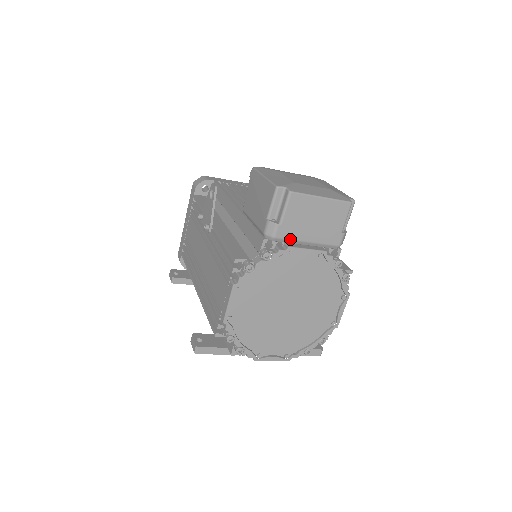
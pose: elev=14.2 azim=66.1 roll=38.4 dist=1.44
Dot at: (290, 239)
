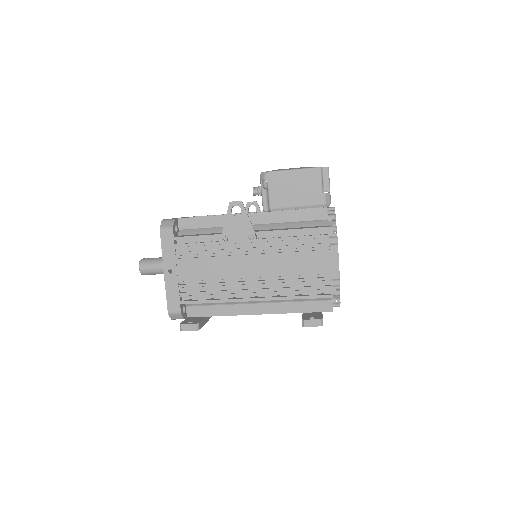
Dot at: occluded
